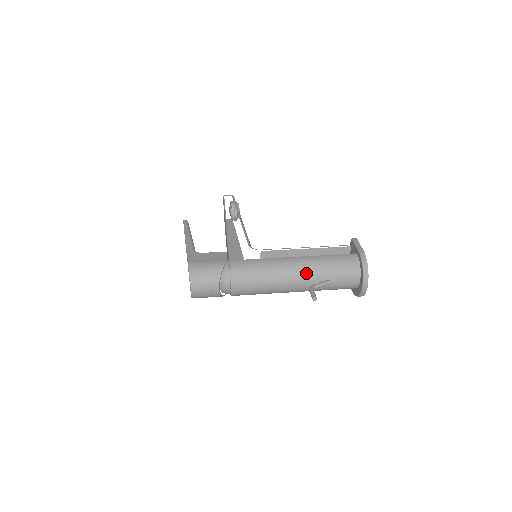
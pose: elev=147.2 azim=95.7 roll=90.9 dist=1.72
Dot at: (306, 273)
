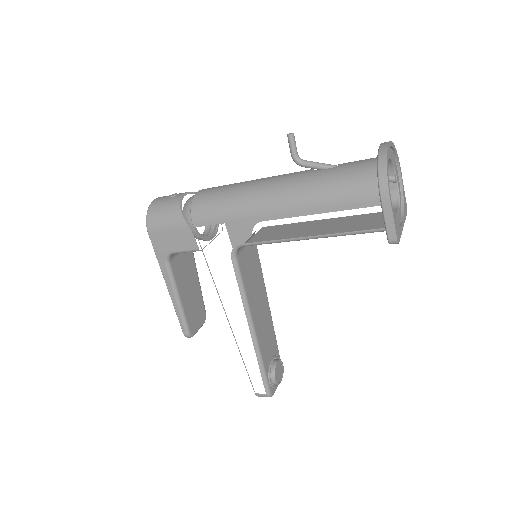
Dot at: occluded
